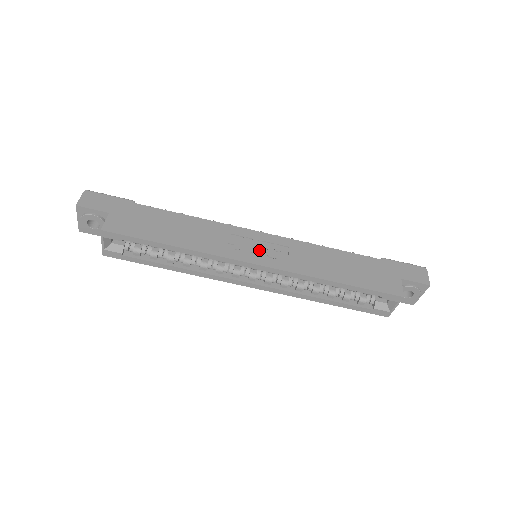
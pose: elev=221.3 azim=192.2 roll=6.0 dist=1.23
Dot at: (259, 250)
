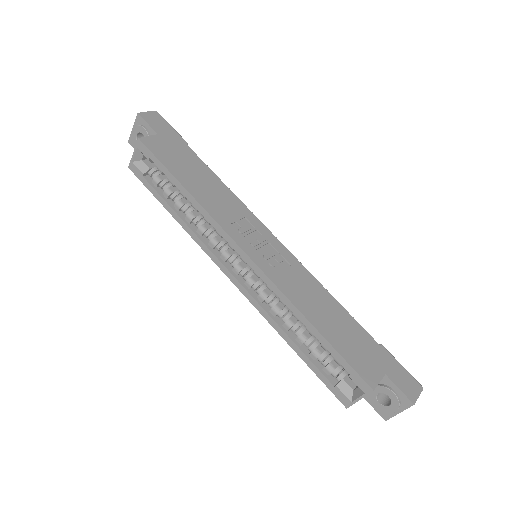
Dot at: (260, 246)
